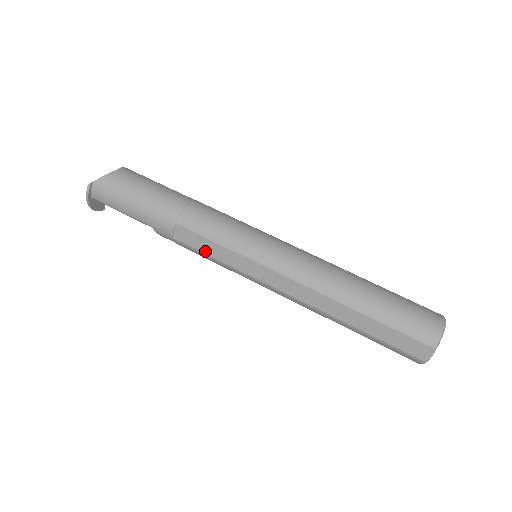
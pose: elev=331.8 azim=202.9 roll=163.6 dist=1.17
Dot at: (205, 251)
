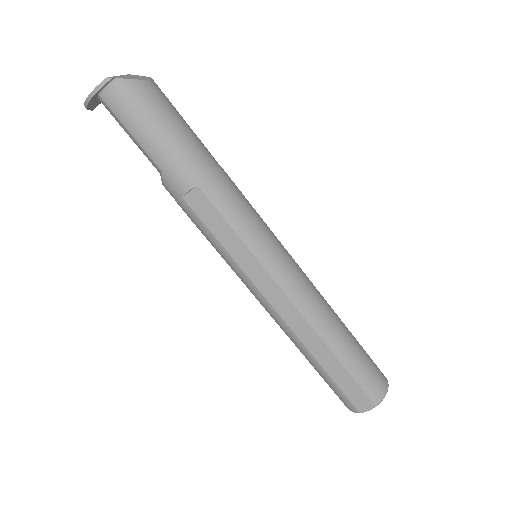
Dot at: (213, 230)
